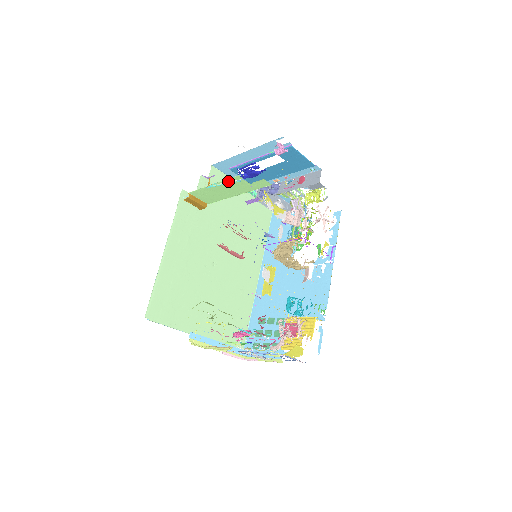
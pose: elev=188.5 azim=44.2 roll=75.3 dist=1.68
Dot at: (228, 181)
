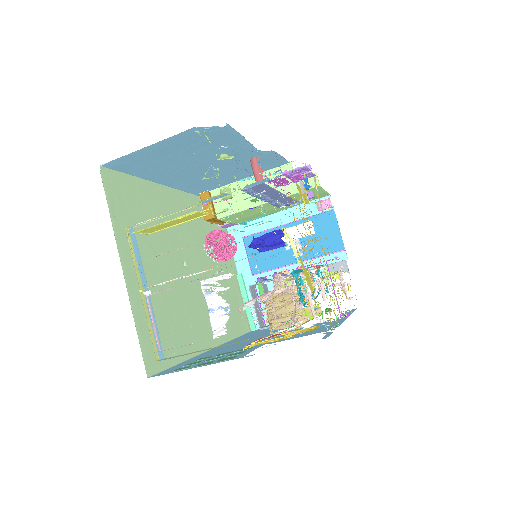
Dot at: (272, 172)
